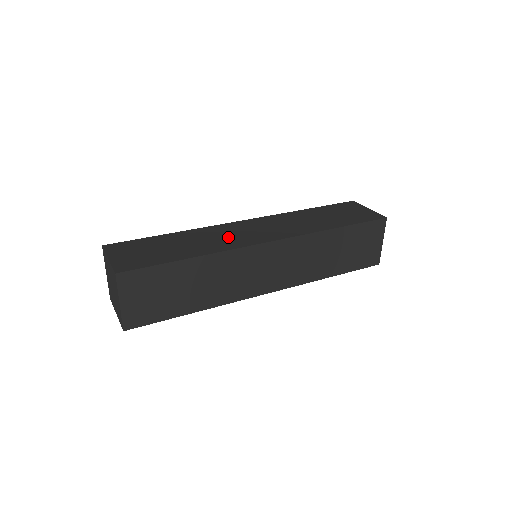
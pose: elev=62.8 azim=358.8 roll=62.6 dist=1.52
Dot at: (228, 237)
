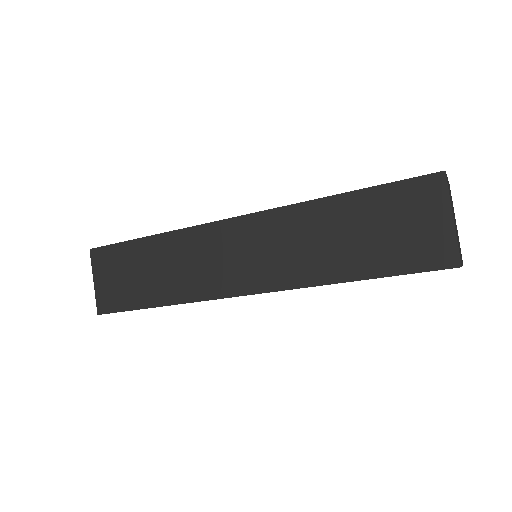
Dot at: occluded
